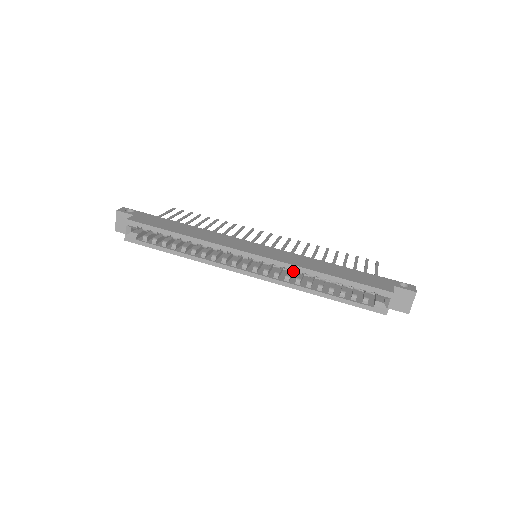
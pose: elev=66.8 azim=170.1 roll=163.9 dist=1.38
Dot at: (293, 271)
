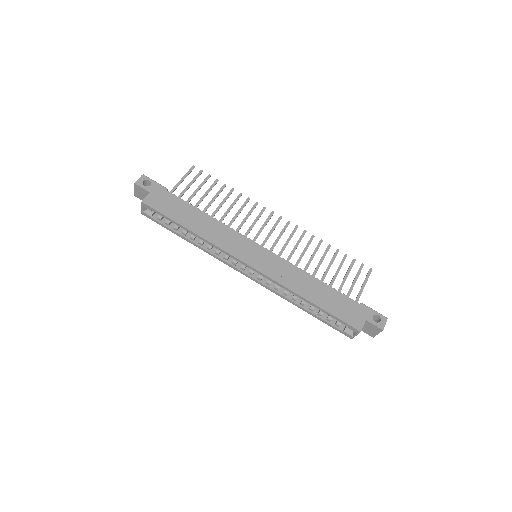
Dot at: occluded
